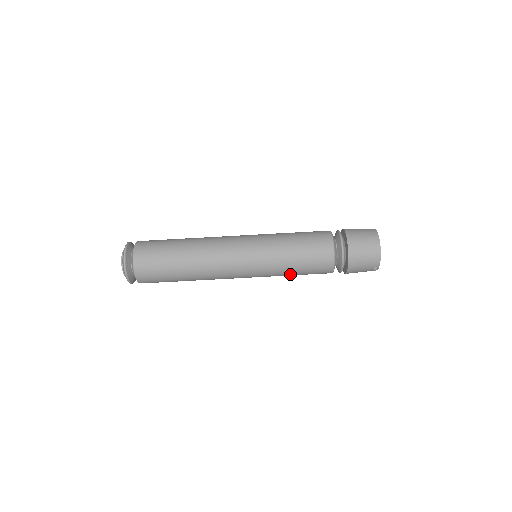
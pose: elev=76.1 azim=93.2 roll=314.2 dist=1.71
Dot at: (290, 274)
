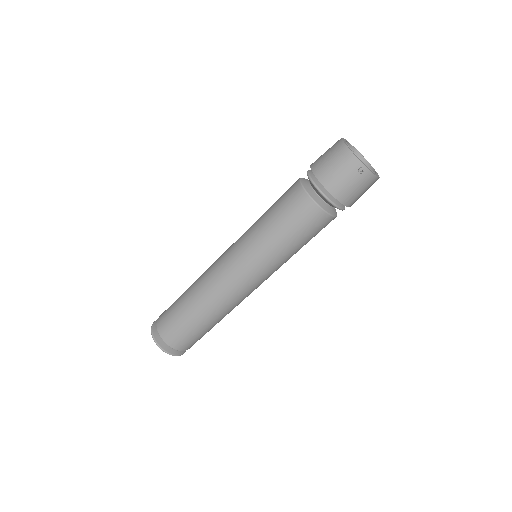
Dot at: (286, 246)
